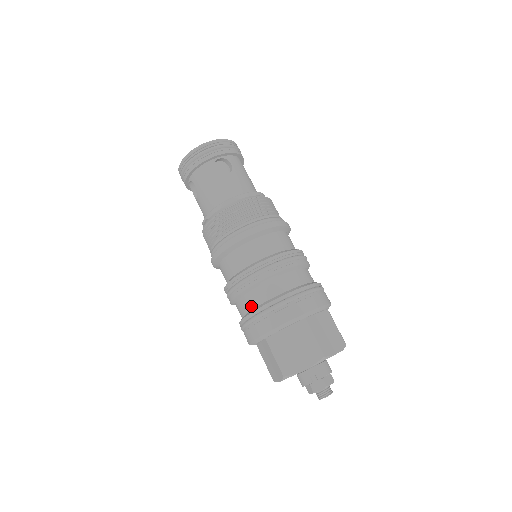
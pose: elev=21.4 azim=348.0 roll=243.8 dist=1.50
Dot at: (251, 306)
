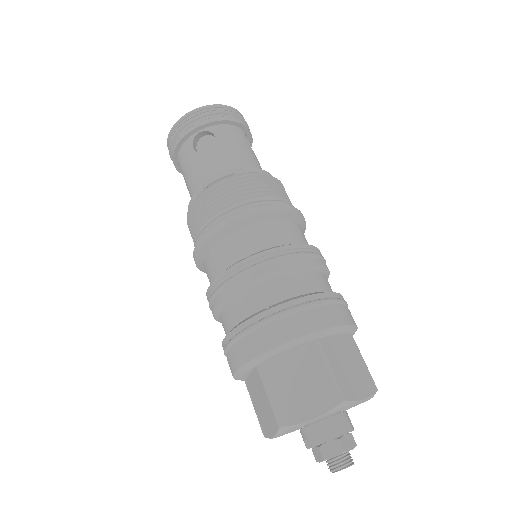
Dot at: (298, 290)
